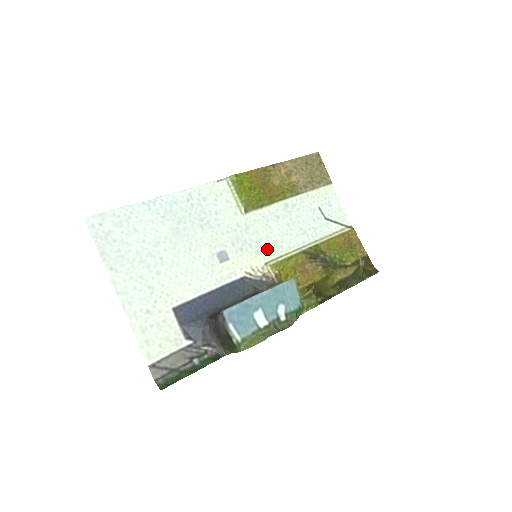
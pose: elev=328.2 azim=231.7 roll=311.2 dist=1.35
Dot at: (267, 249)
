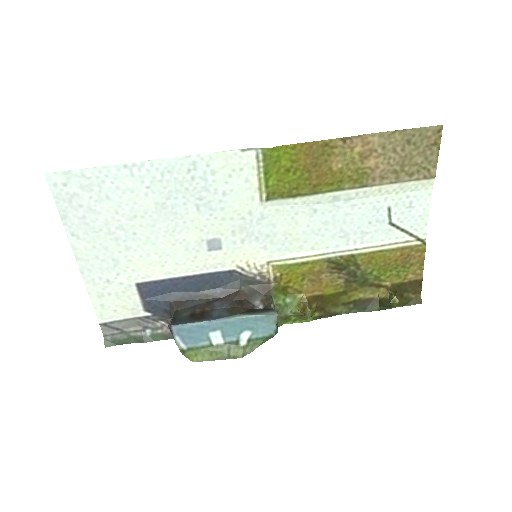
Dot at: (279, 246)
